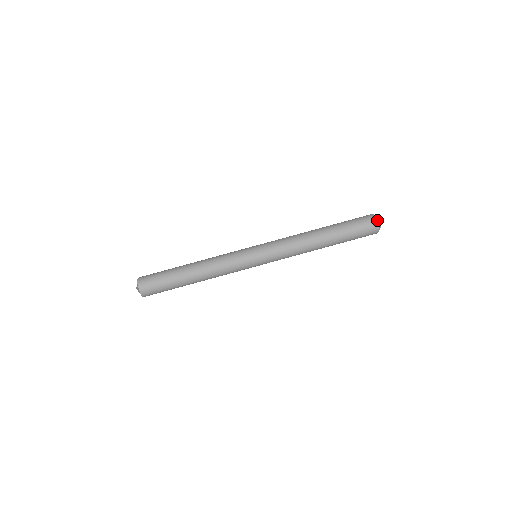
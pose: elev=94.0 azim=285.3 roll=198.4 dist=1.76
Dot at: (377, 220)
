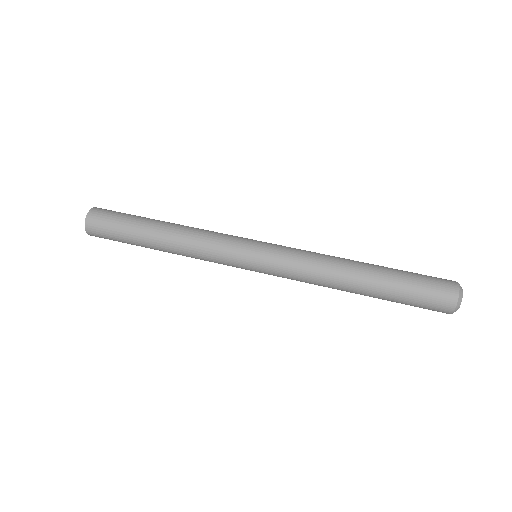
Dot at: (459, 294)
